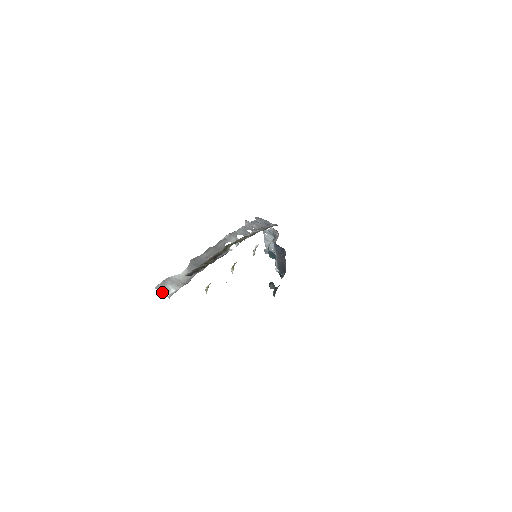
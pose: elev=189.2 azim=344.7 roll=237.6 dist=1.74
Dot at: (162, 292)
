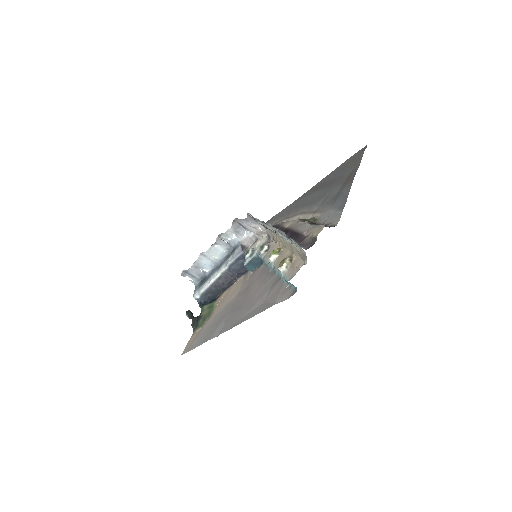
Dot at: (294, 241)
